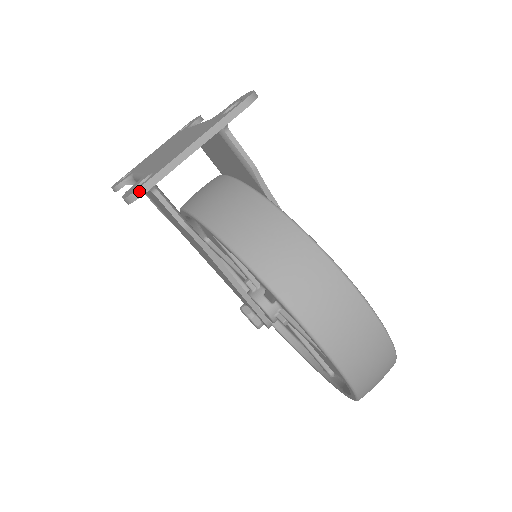
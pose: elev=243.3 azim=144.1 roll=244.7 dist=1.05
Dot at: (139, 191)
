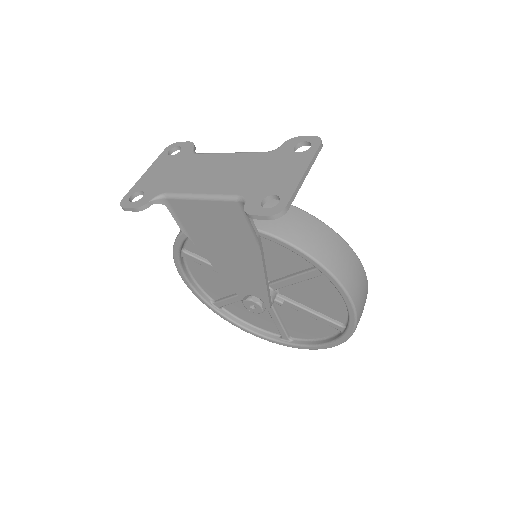
Dot at: (285, 210)
